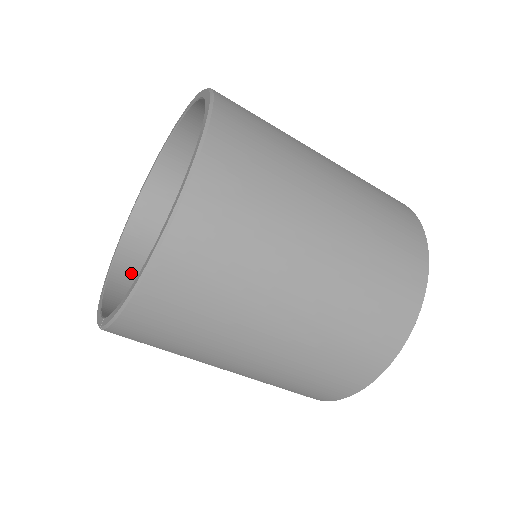
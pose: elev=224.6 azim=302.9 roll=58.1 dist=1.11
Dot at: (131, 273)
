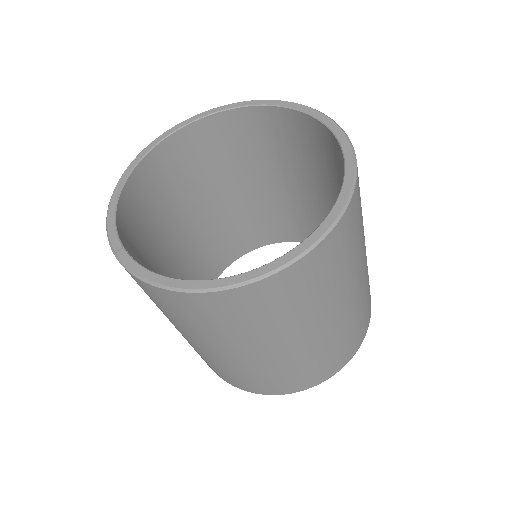
Dot at: (150, 176)
